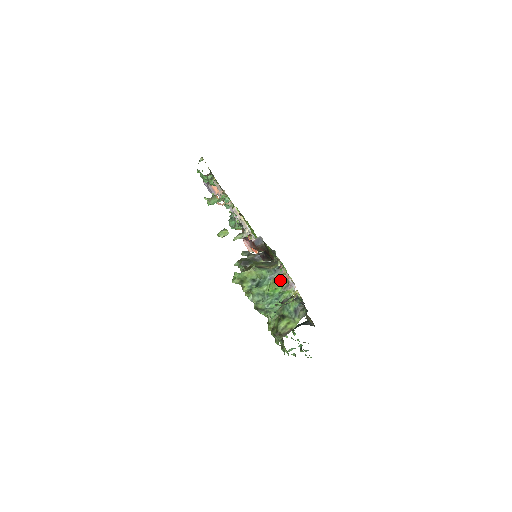
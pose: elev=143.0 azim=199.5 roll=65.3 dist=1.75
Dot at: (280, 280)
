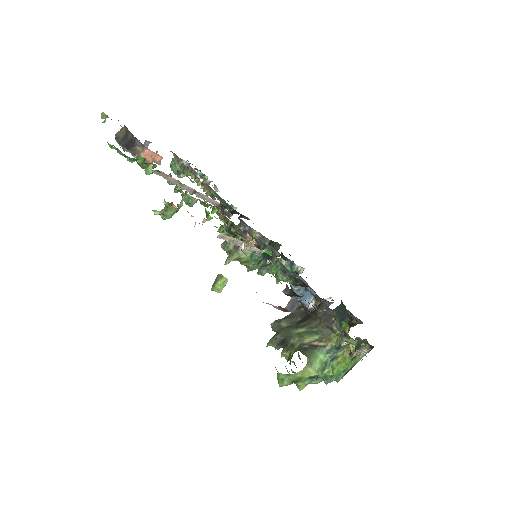
Dot at: (348, 359)
